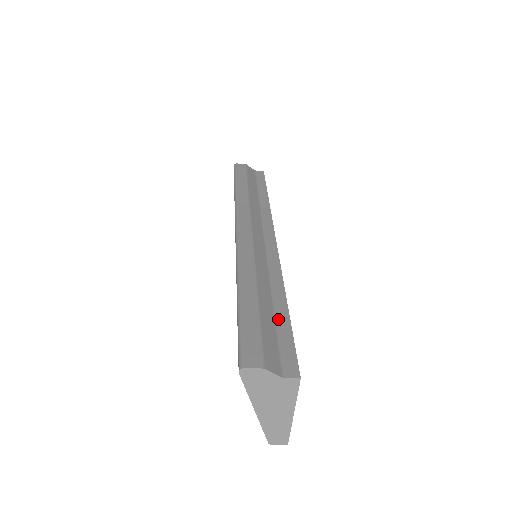
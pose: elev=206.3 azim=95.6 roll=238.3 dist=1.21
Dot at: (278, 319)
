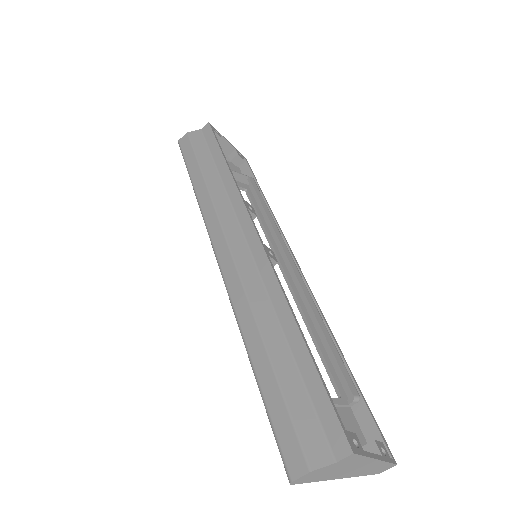
Dot at: (302, 370)
